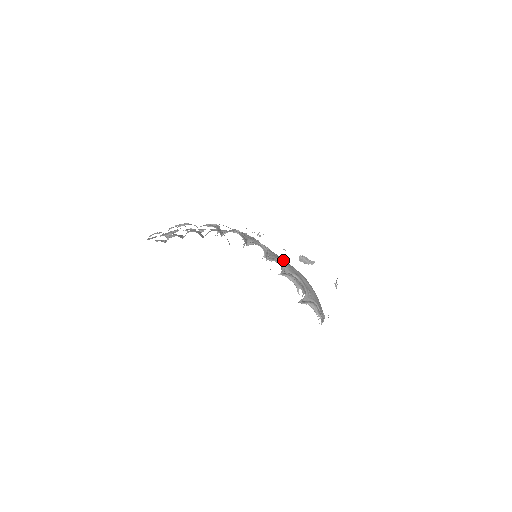
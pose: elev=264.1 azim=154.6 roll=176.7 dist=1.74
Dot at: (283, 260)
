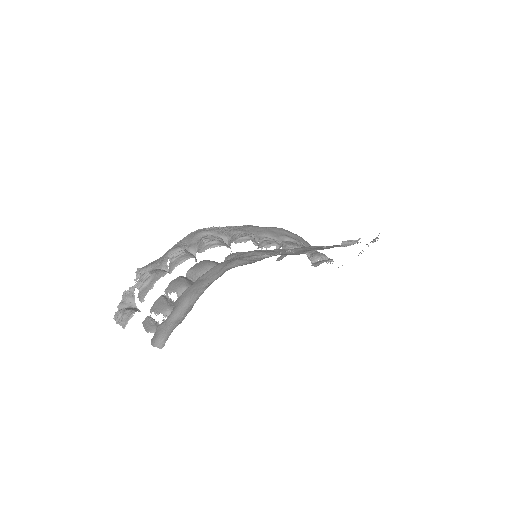
Dot at: (258, 229)
